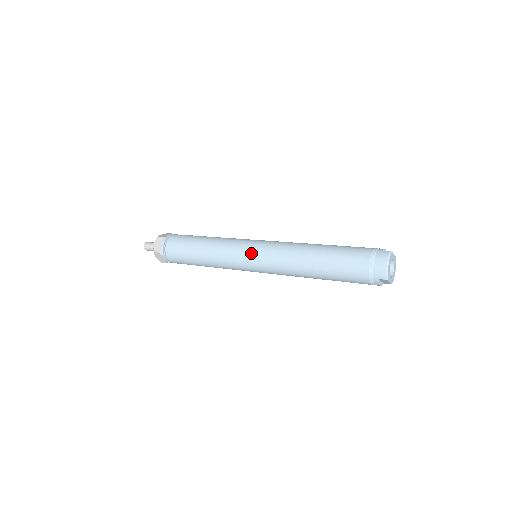
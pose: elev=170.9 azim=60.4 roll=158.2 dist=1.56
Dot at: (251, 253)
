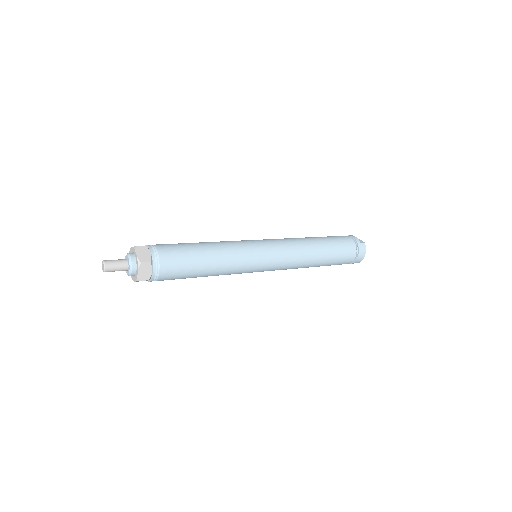
Dot at: (267, 264)
